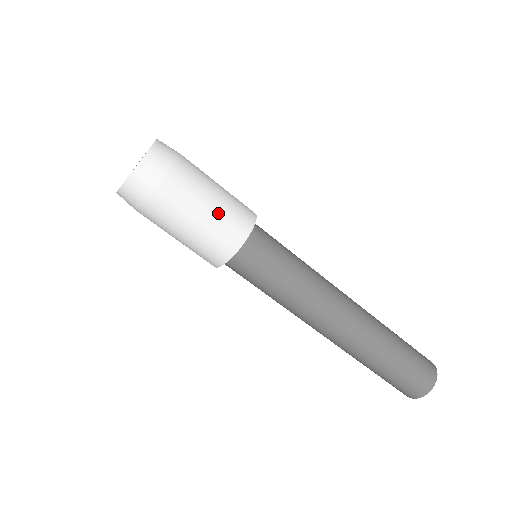
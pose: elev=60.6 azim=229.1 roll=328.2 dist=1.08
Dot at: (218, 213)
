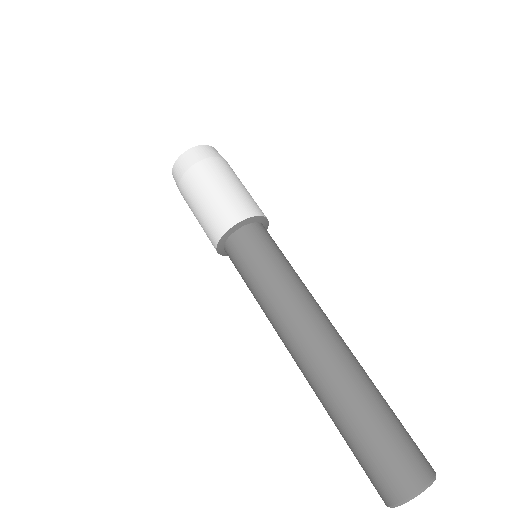
Dot at: (220, 199)
